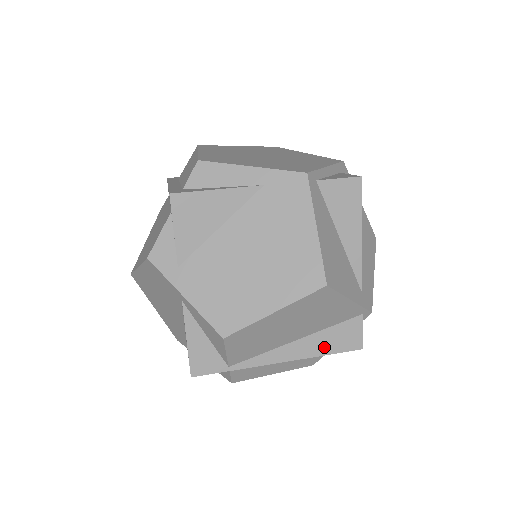
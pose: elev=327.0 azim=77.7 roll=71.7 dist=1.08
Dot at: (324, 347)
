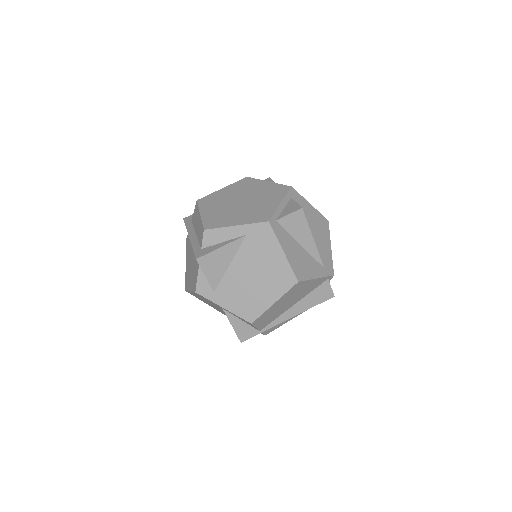
Dot at: (311, 303)
